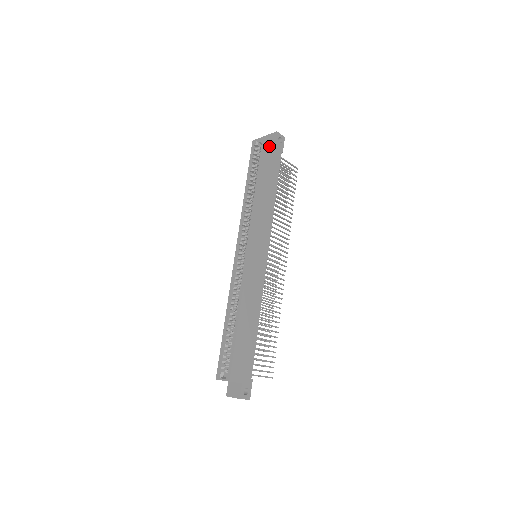
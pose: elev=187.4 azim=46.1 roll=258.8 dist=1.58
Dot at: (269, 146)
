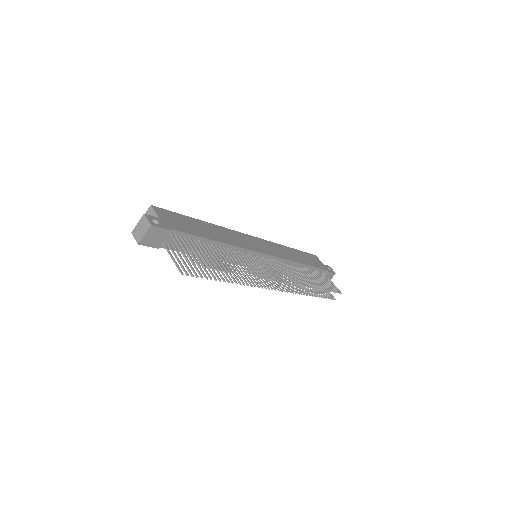
Dot at: (316, 259)
